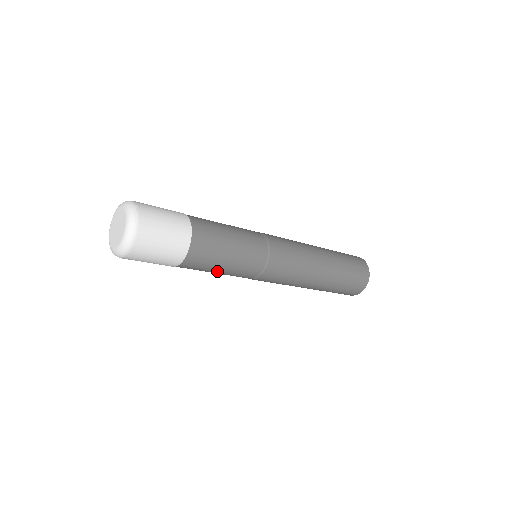
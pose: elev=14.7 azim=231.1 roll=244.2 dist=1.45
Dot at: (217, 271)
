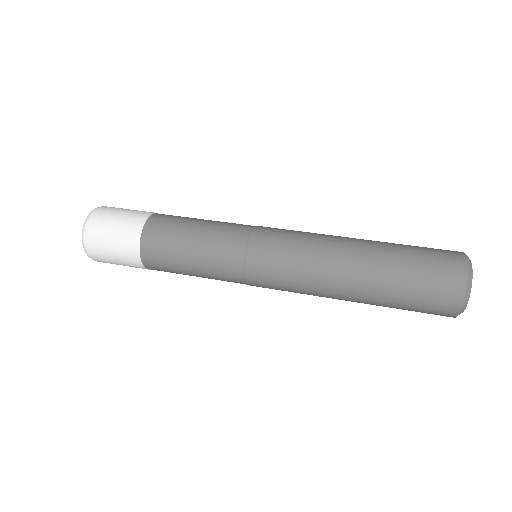
Dot at: occluded
